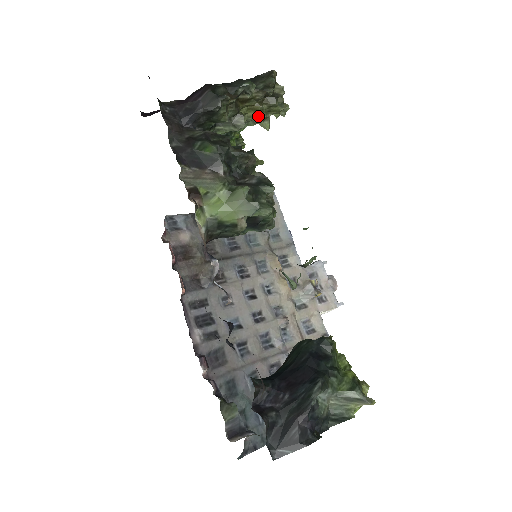
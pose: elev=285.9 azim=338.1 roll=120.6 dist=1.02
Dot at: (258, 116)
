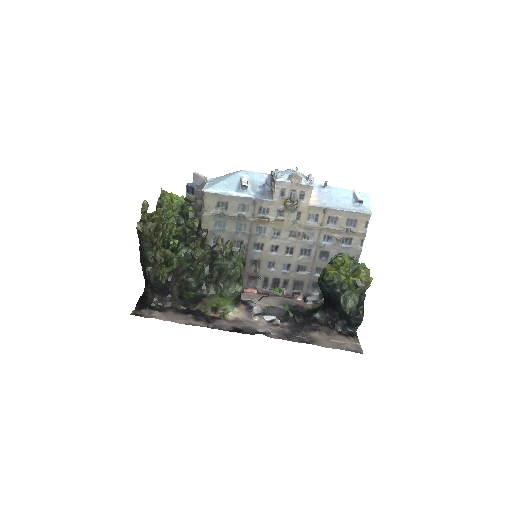
Dot at: (164, 232)
